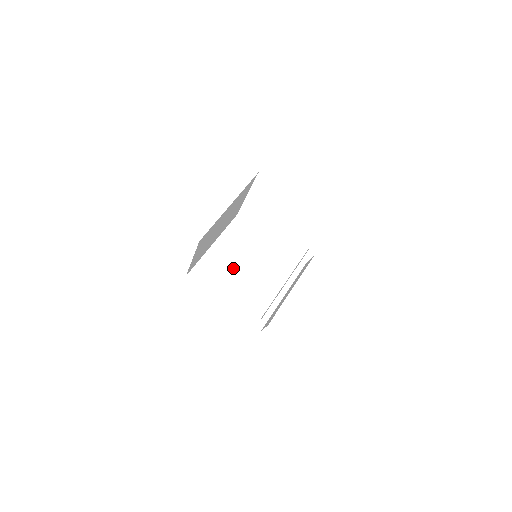
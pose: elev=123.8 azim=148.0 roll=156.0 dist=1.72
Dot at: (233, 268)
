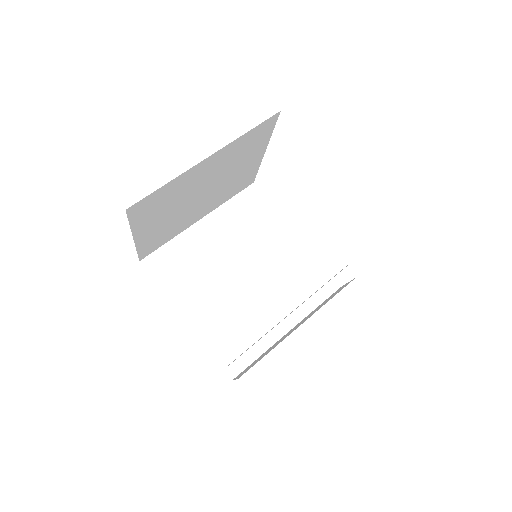
Dot at: (219, 266)
